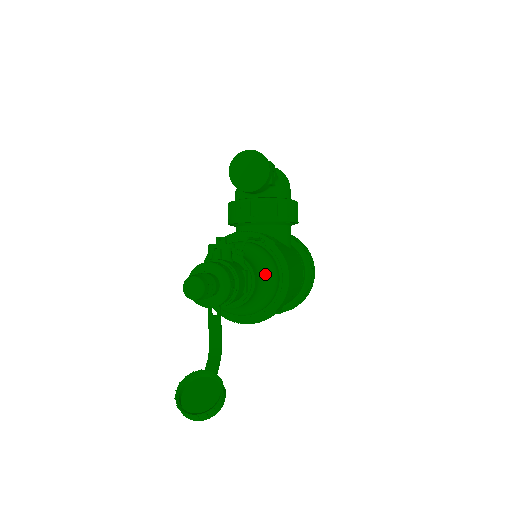
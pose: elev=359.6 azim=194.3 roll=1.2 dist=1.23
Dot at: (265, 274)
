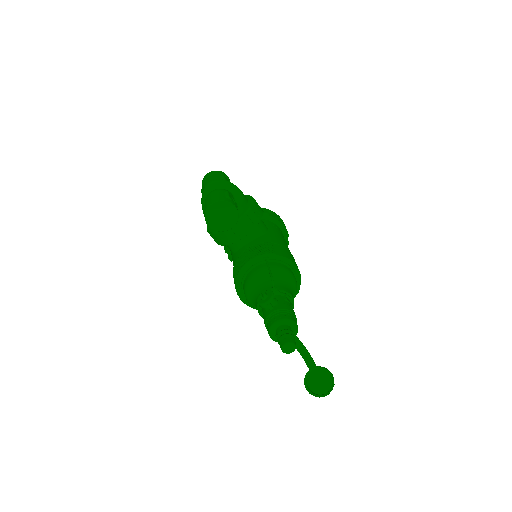
Dot at: (288, 282)
